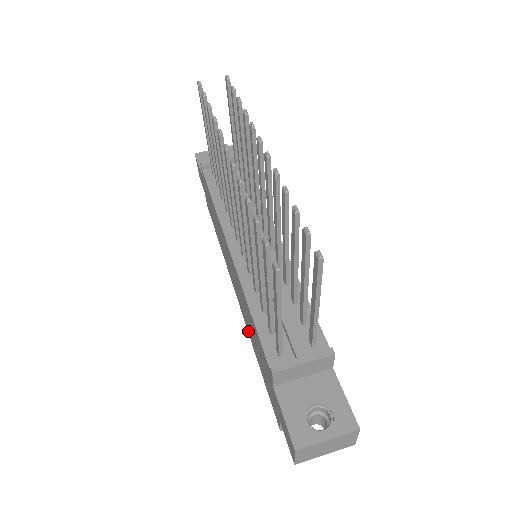
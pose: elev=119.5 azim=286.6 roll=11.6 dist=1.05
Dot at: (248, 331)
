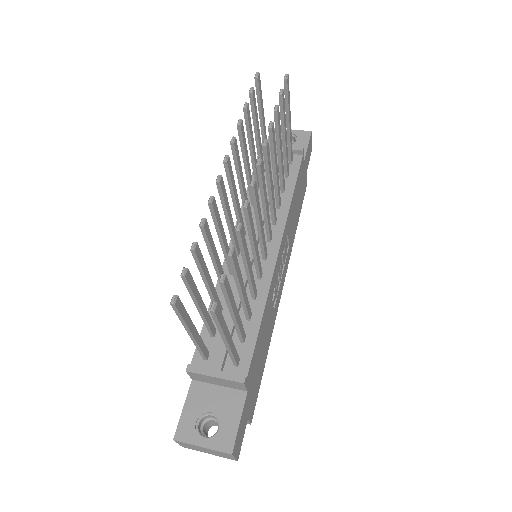
Dot at: occluded
